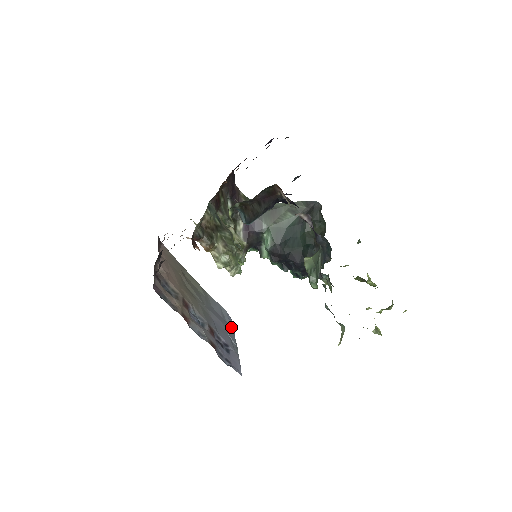
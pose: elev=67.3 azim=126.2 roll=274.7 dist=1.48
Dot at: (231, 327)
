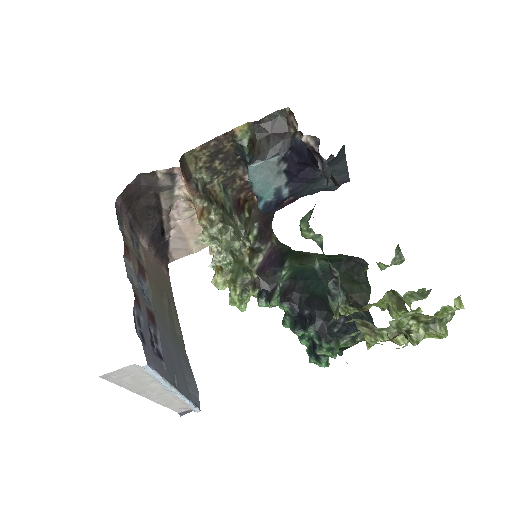
Dot at: (190, 396)
